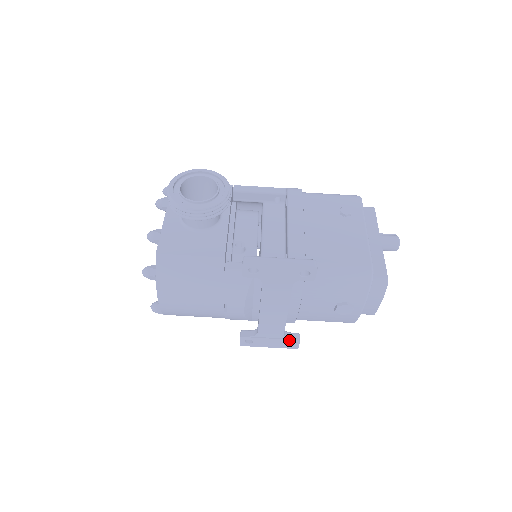
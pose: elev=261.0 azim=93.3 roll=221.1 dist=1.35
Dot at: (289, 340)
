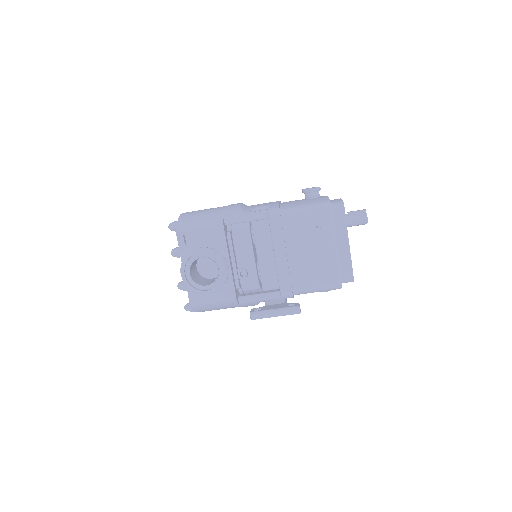
Dot at: occluded
